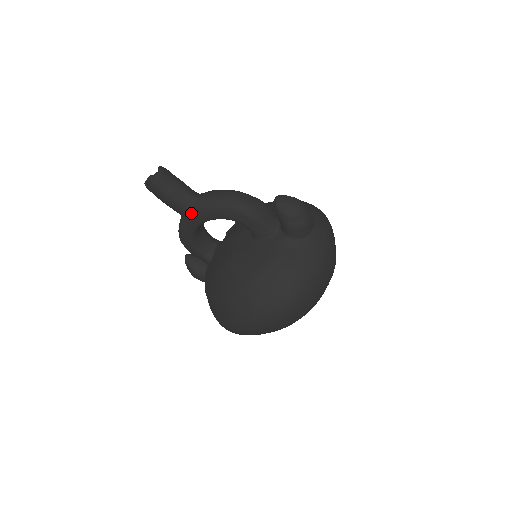
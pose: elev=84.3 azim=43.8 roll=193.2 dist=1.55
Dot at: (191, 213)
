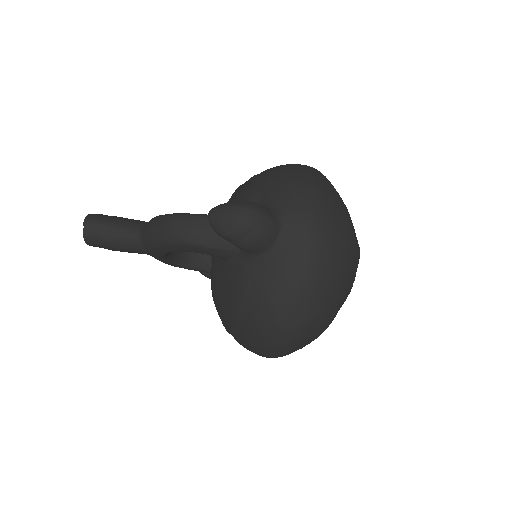
Dot at: (146, 252)
